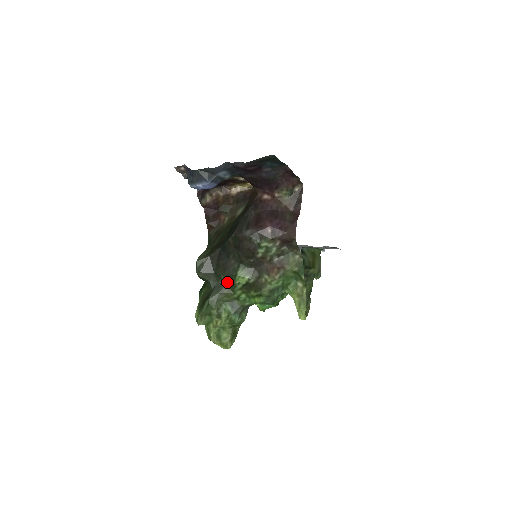
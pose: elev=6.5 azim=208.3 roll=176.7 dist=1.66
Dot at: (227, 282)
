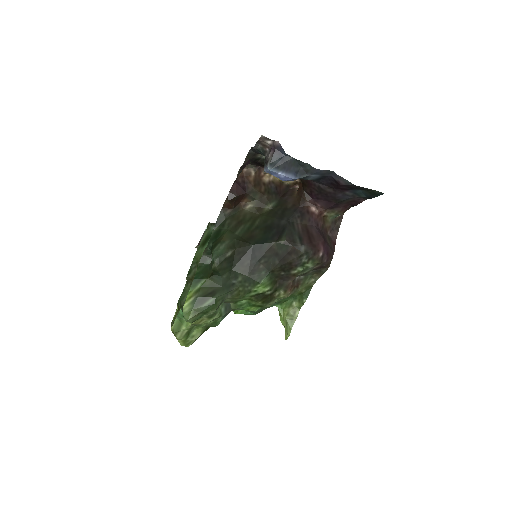
Dot at: (242, 285)
